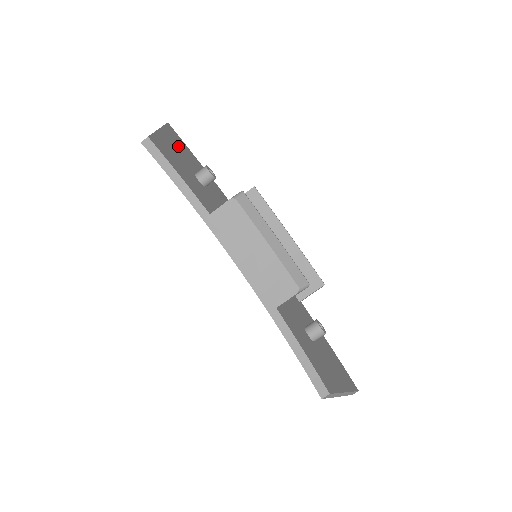
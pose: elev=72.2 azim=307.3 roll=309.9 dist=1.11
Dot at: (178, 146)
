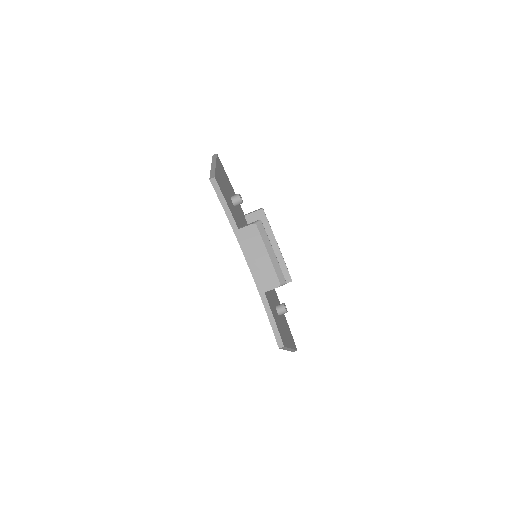
Dot at: (223, 175)
